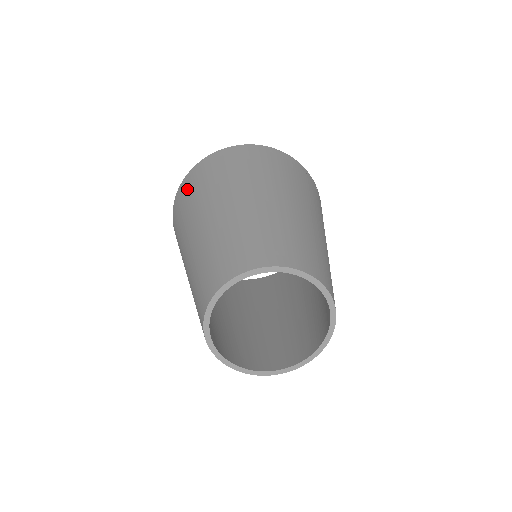
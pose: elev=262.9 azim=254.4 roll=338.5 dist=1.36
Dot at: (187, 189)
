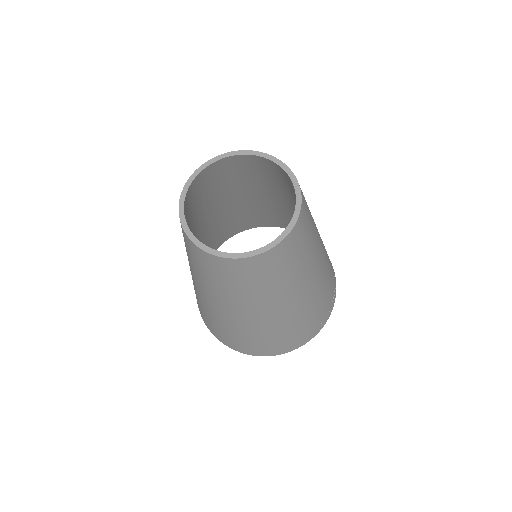
Dot at: occluded
